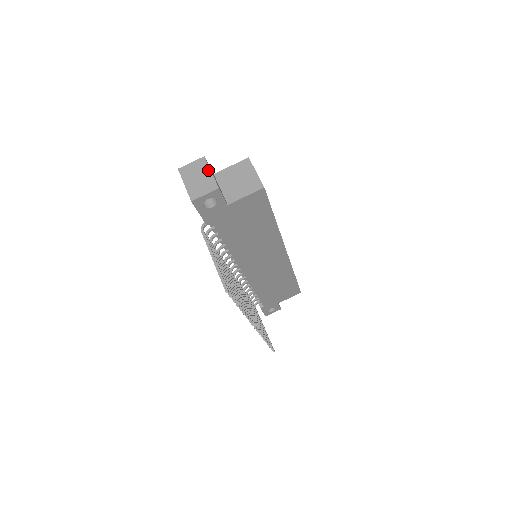
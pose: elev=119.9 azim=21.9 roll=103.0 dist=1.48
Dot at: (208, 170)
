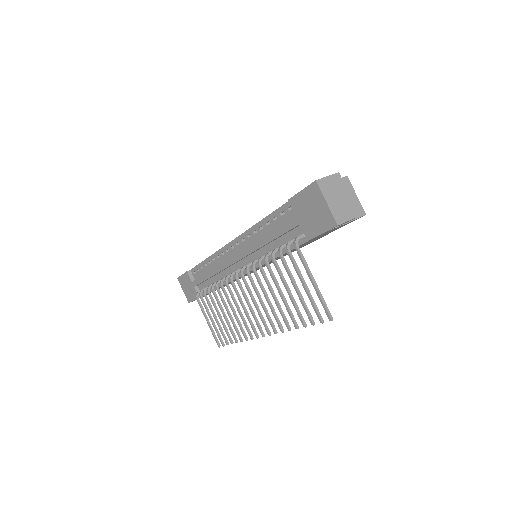
Dot at: (346, 191)
